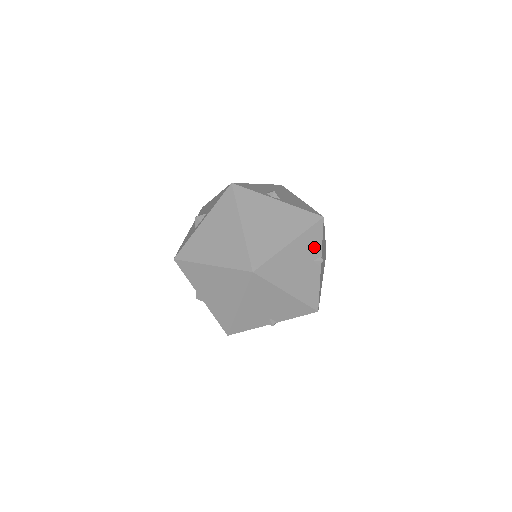
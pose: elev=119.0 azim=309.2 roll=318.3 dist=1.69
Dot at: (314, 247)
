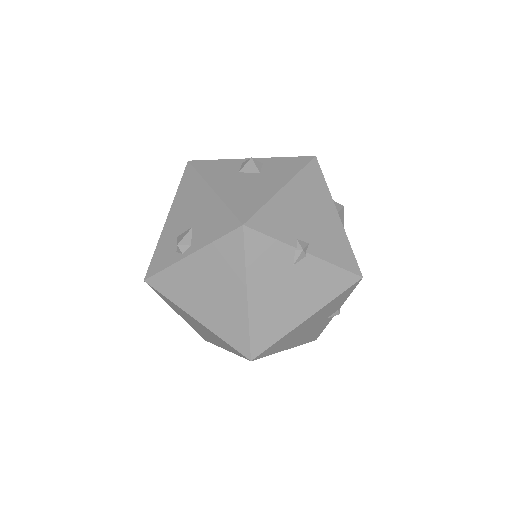
Dot at: (275, 257)
